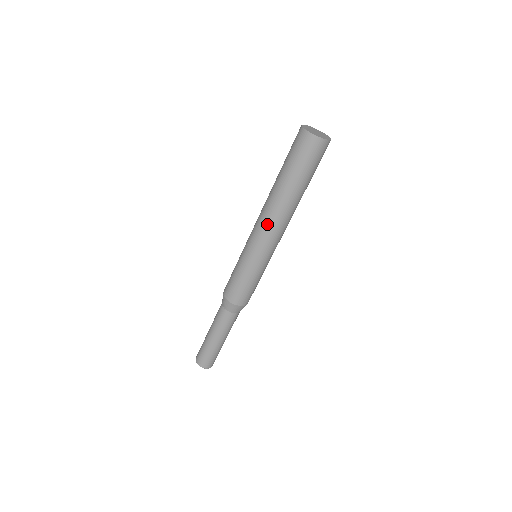
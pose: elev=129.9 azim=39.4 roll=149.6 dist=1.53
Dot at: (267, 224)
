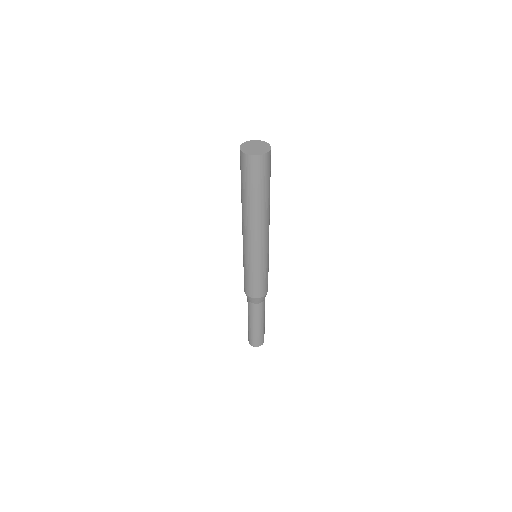
Dot at: (261, 234)
